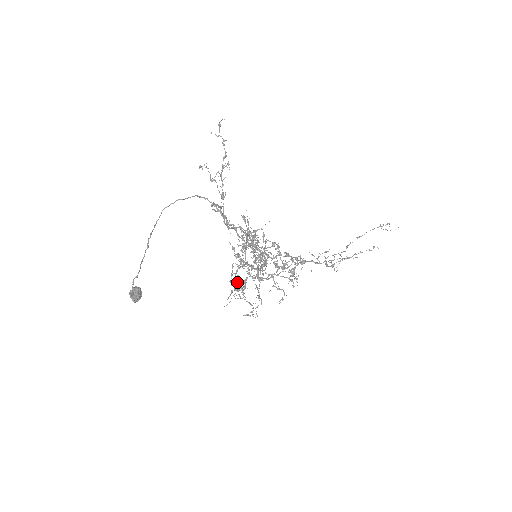
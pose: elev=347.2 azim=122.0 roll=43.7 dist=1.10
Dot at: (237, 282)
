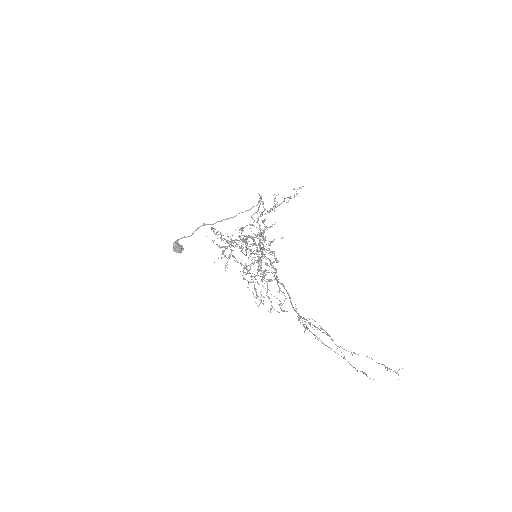
Dot at: (229, 246)
